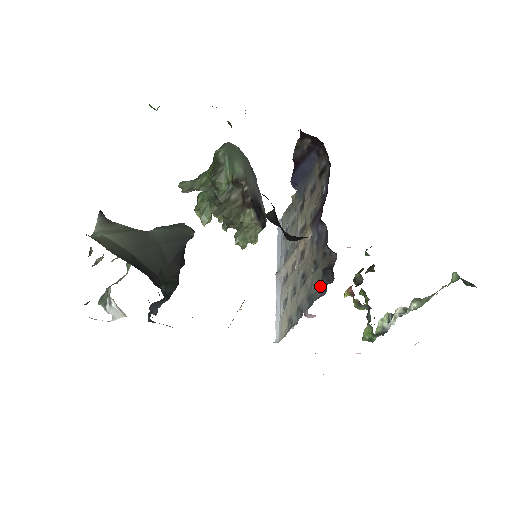
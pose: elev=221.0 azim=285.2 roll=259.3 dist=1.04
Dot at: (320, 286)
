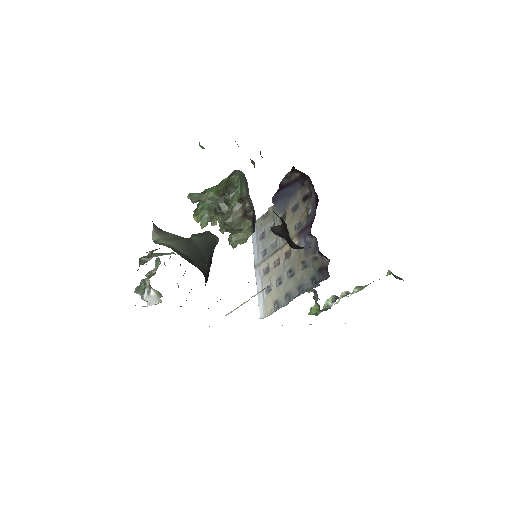
Dot at: (312, 280)
